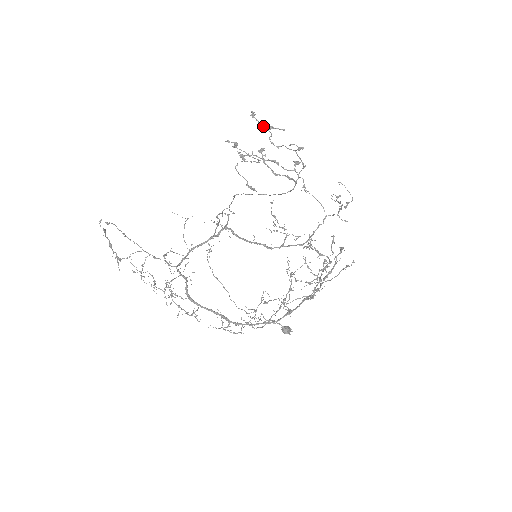
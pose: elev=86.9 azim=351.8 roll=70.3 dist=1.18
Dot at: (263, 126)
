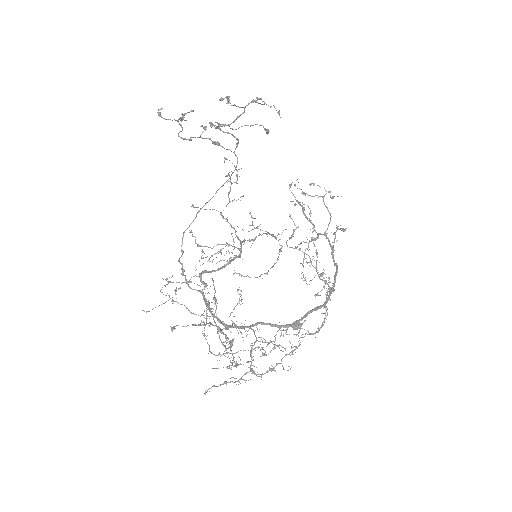
Dot at: (175, 120)
